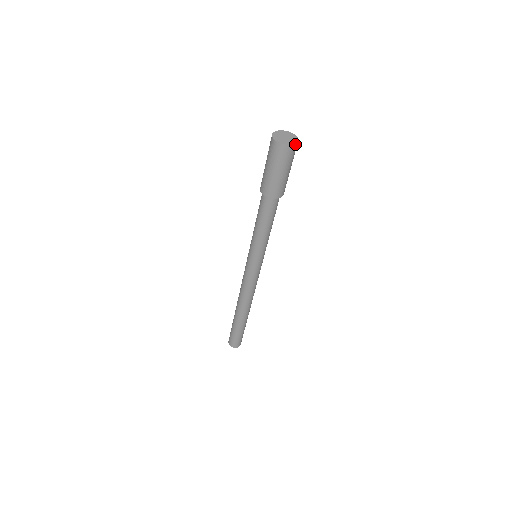
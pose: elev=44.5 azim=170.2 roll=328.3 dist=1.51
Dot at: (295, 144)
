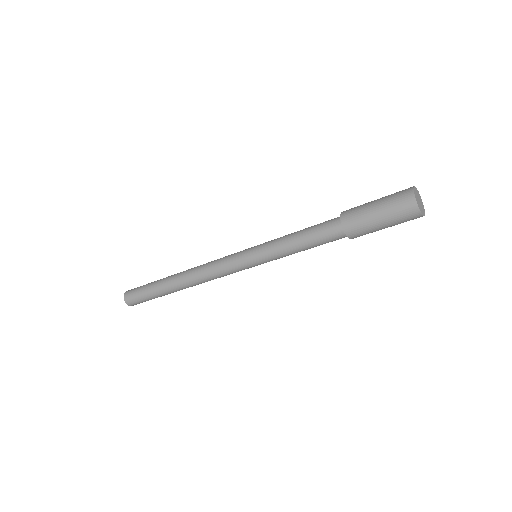
Dot at: (424, 211)
